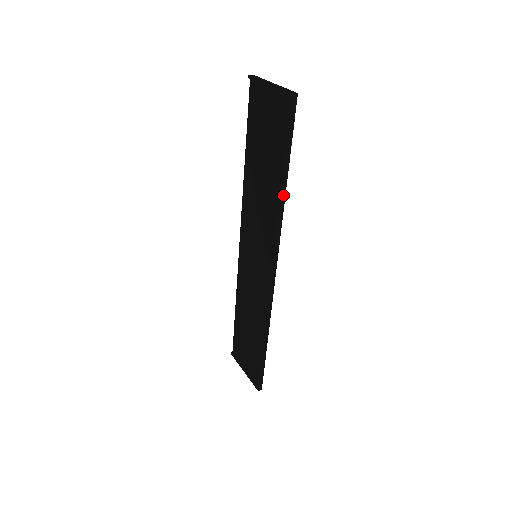
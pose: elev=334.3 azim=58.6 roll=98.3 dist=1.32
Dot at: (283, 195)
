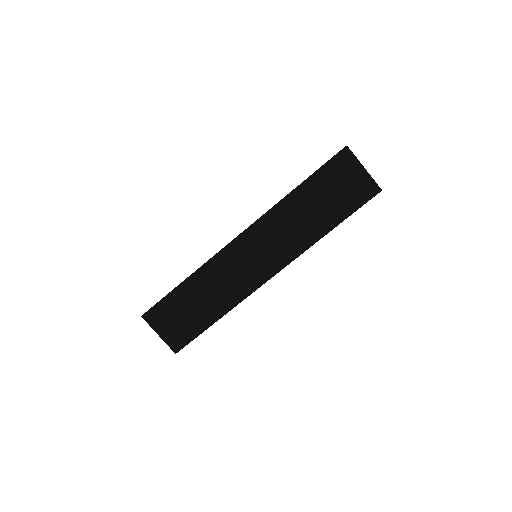
Dot at: occluded
